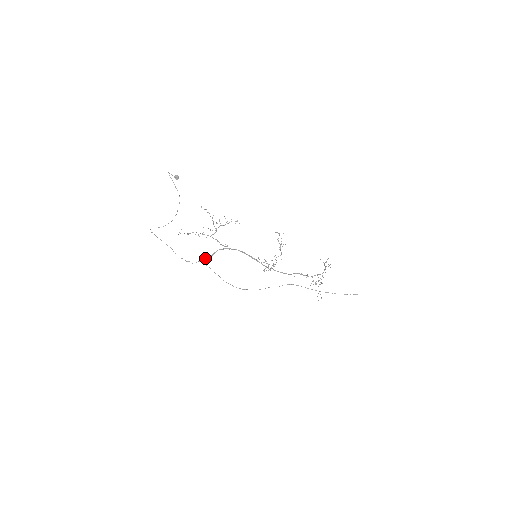
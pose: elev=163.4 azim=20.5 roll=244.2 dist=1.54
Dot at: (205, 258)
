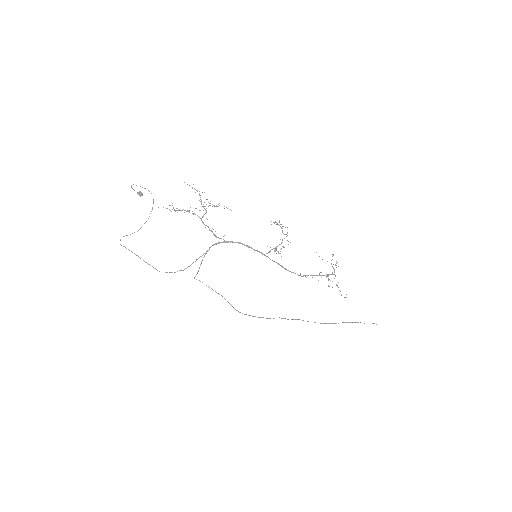
Dot at: (198, 258)
